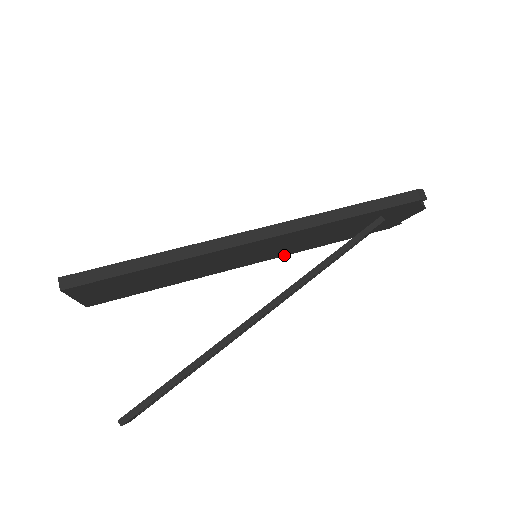
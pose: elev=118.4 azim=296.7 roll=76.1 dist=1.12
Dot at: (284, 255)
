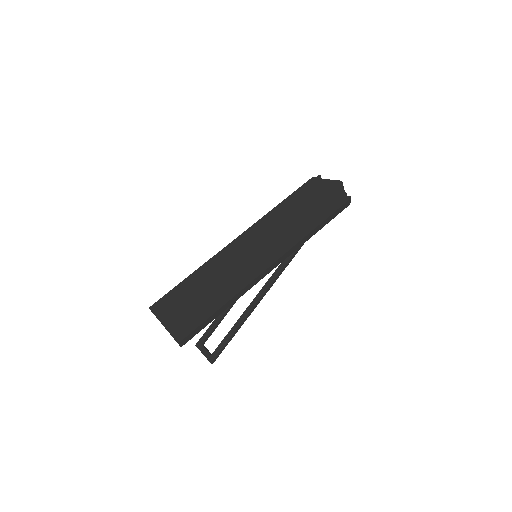
Dot at: occluded
